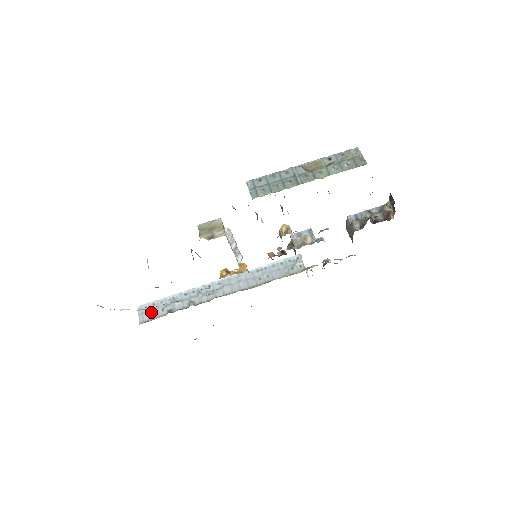
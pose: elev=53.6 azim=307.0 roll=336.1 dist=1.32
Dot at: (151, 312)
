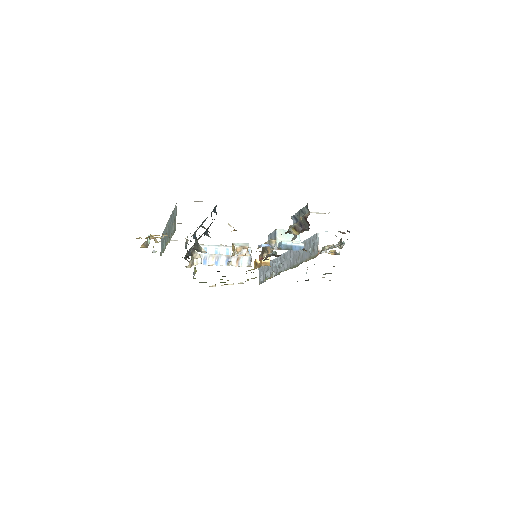
Dot at: (261, 276)
